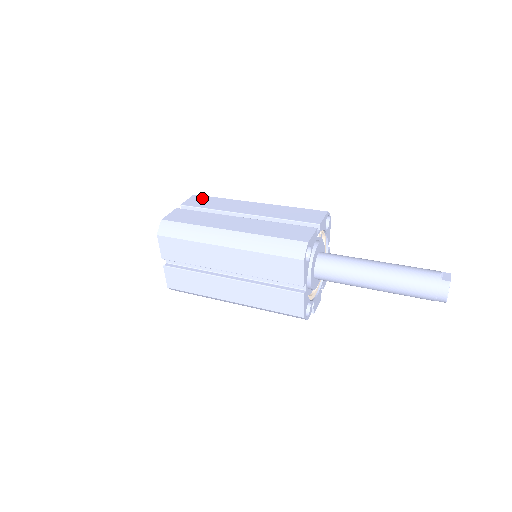
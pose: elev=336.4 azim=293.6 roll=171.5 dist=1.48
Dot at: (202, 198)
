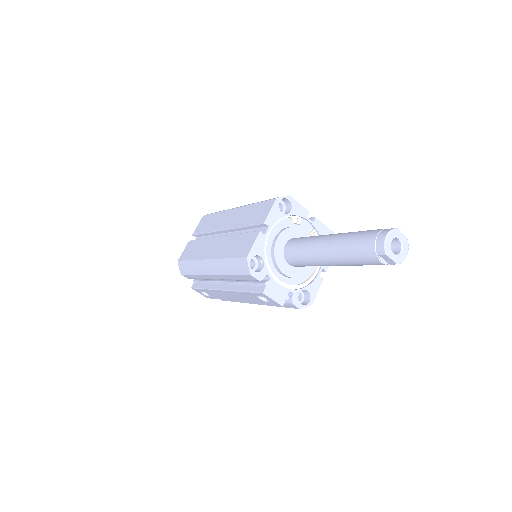
Dot at: occluded
